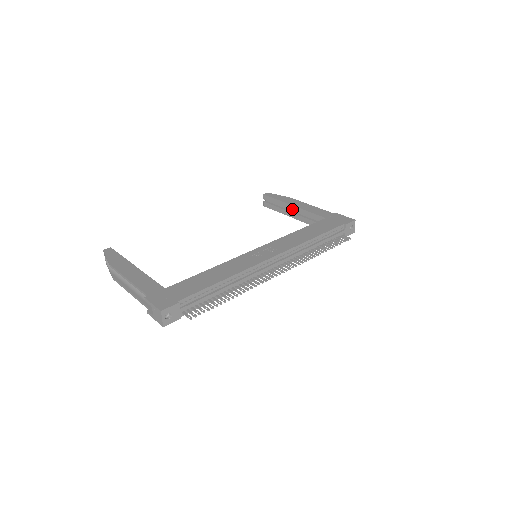
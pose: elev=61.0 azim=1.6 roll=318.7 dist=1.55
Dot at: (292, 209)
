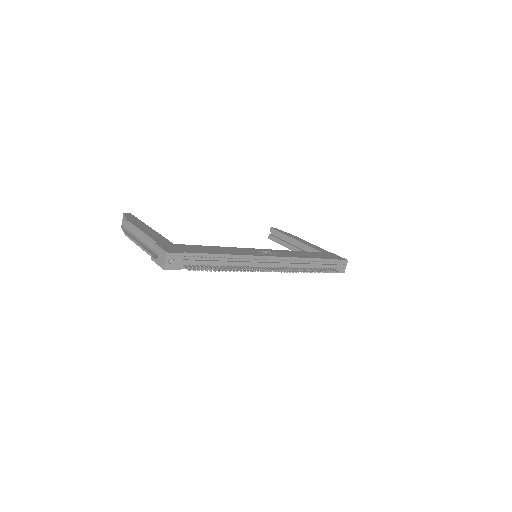
Dot at: (294, 242)
